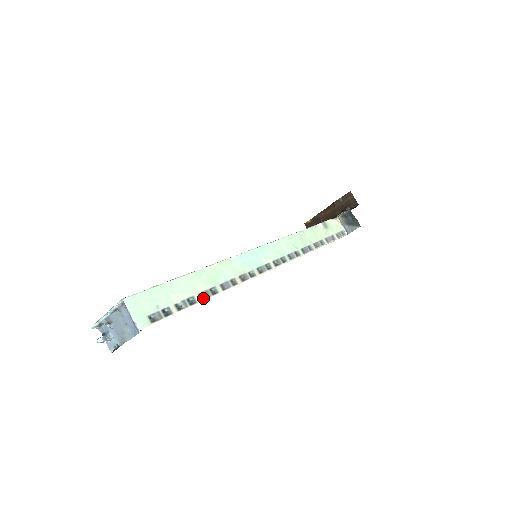
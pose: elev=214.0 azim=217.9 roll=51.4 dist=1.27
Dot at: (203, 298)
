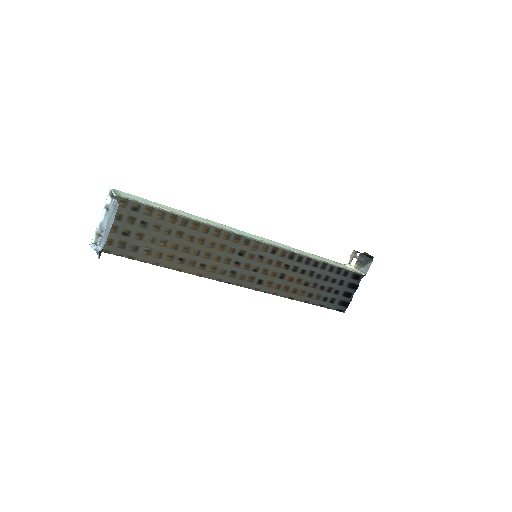
Dot at: (181, 216)
